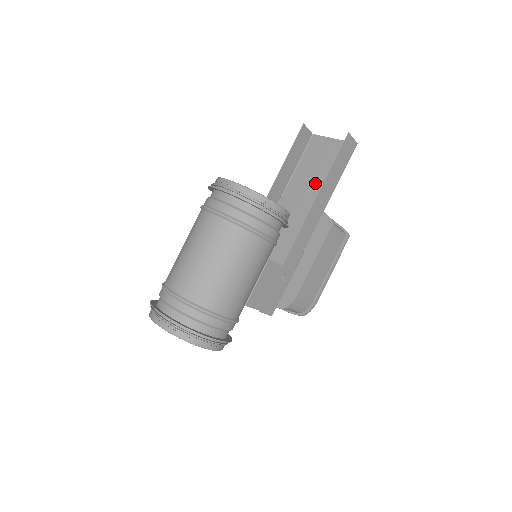
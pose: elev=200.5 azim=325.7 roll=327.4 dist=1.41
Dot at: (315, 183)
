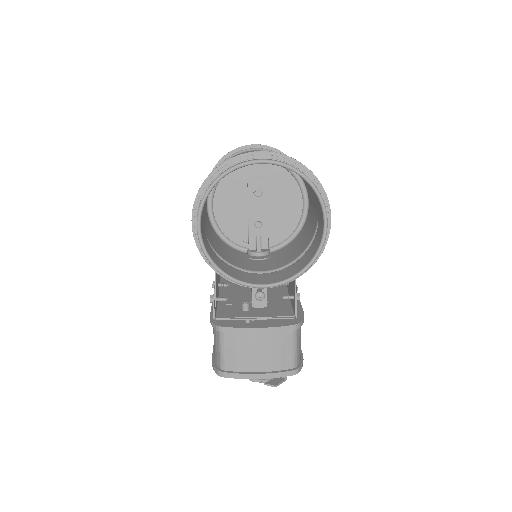
Dot at: occluded
